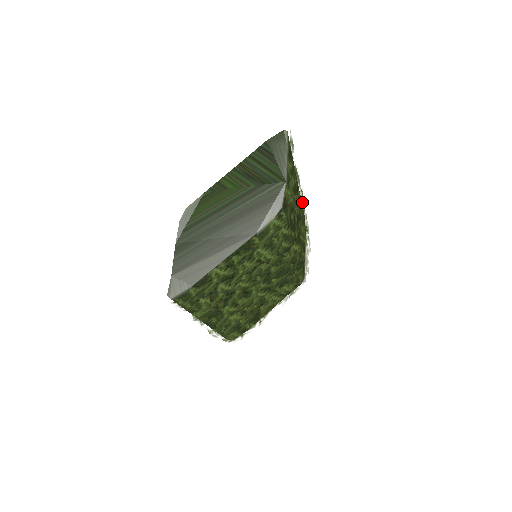
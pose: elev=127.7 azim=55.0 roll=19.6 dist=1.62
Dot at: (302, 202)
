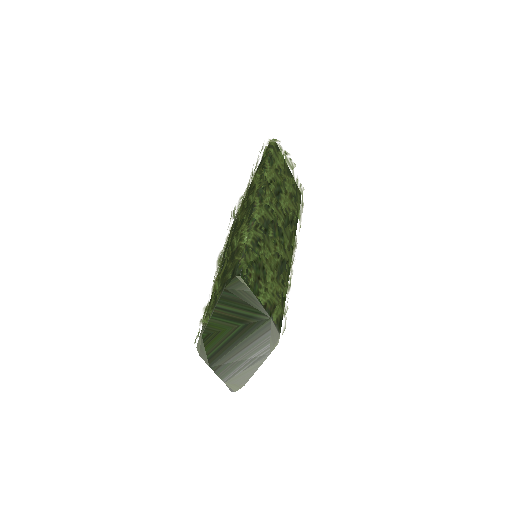
Dot at: (275, 217)
